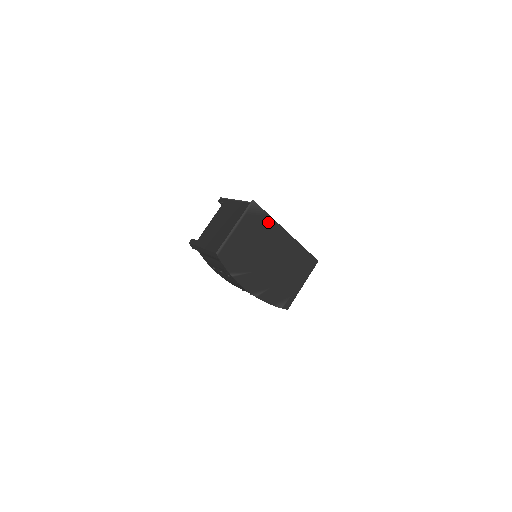
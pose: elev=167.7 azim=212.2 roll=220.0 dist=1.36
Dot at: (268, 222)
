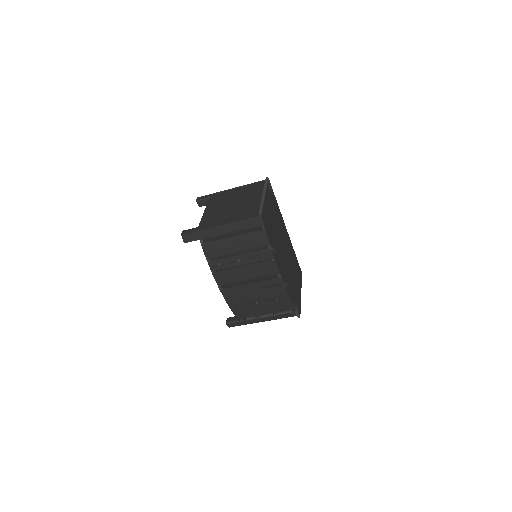
Dot at: (277, 207)
